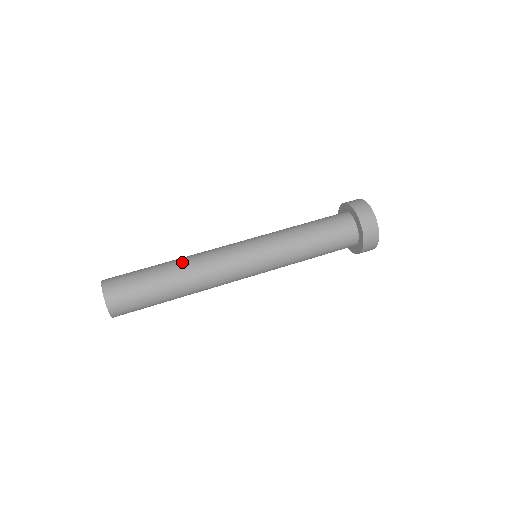
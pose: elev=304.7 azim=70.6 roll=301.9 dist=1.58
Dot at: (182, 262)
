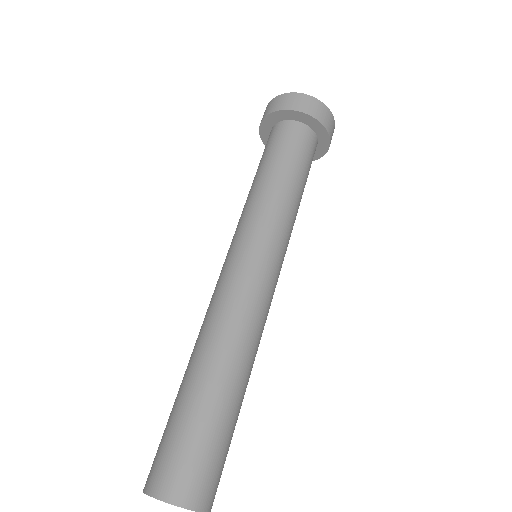
Dot at: (208, 351)
